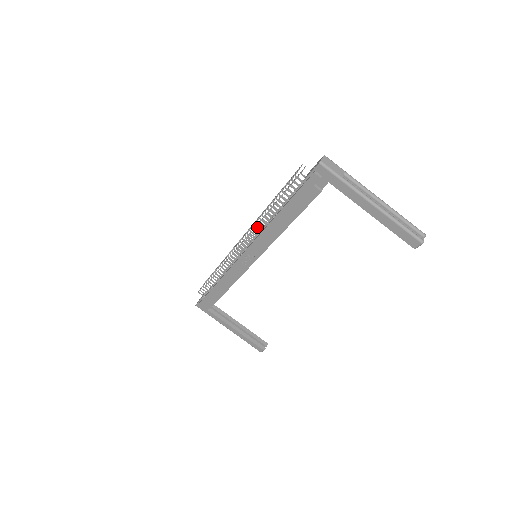
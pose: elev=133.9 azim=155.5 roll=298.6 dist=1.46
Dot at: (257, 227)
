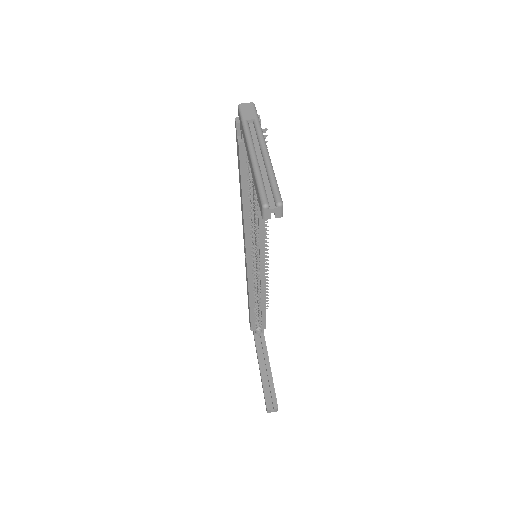
Dot at: occluded
